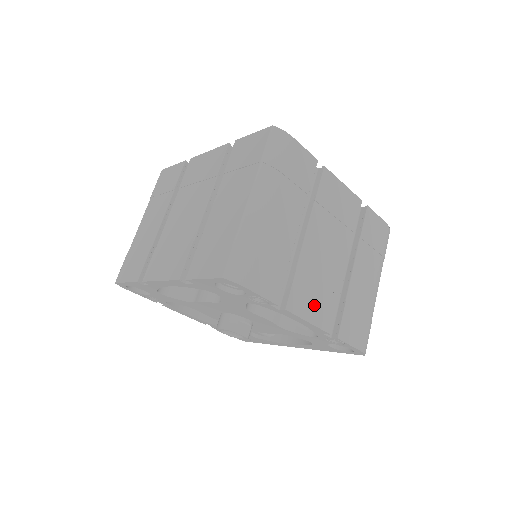
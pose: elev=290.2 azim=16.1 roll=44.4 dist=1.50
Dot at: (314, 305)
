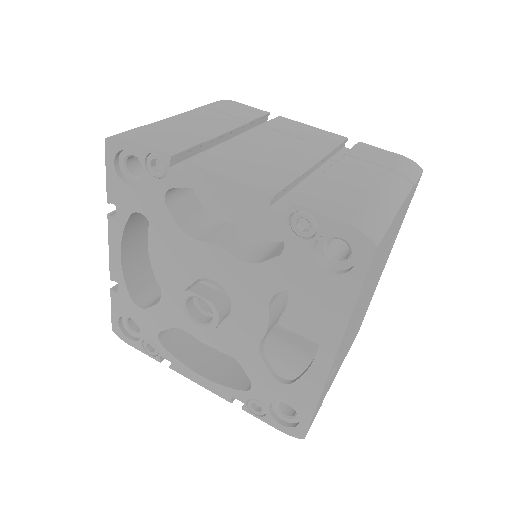
Dot at: (241, 170)
